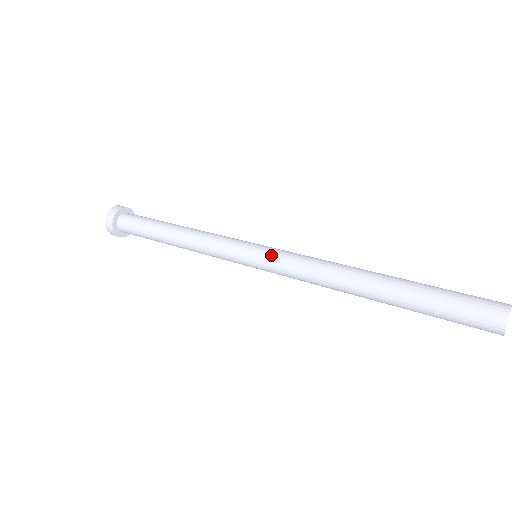
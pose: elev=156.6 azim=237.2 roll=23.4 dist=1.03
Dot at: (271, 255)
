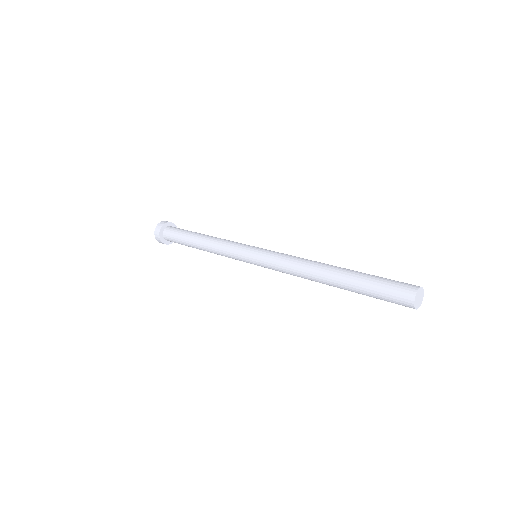
Dot at: (263, 257)
